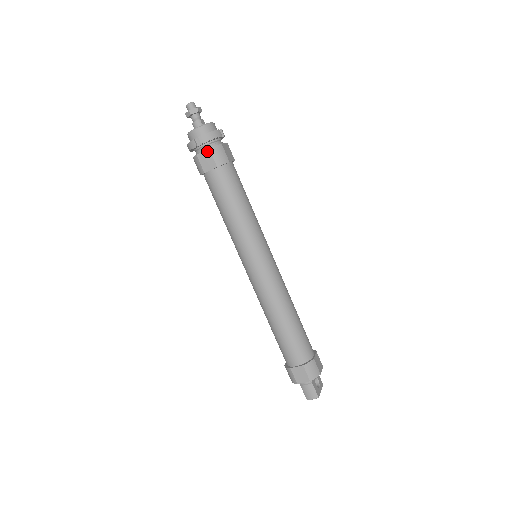
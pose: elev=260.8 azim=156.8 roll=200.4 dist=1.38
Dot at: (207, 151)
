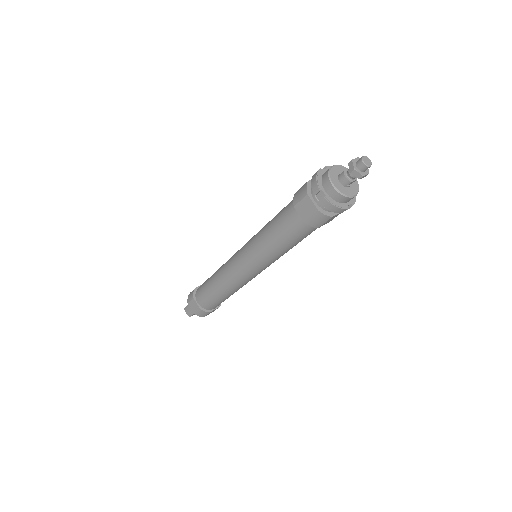
Dot at: (315, 208)
